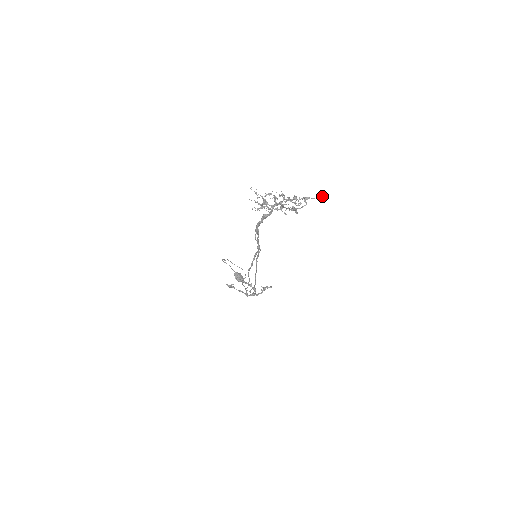
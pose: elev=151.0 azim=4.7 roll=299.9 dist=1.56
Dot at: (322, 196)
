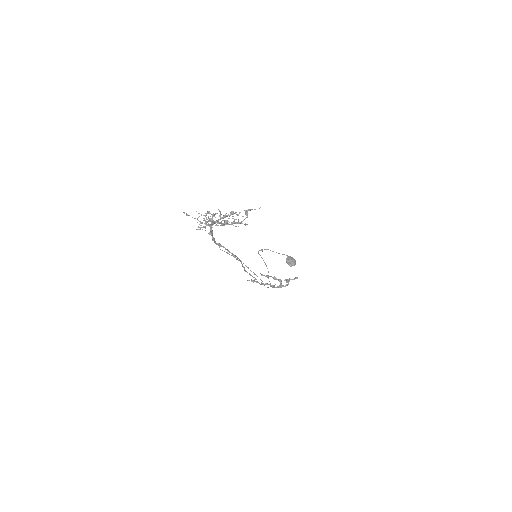
Dot at: (260, 207)
